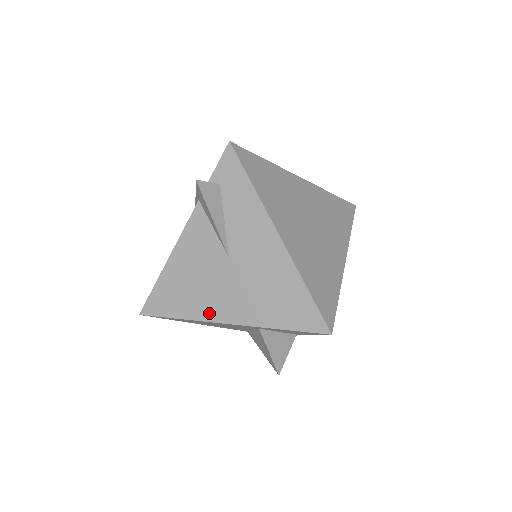
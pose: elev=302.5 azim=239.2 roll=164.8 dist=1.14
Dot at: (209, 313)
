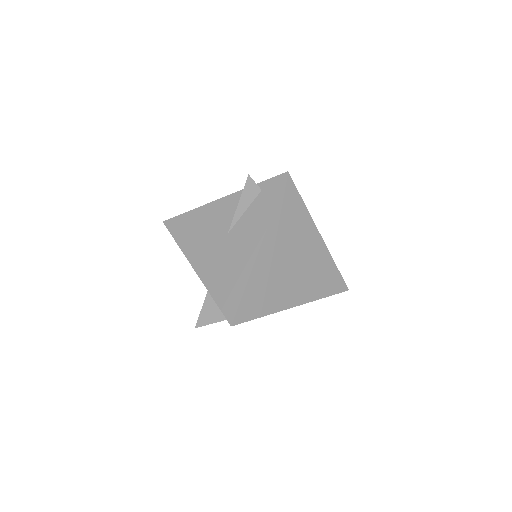
Dot at: (191, 254)
